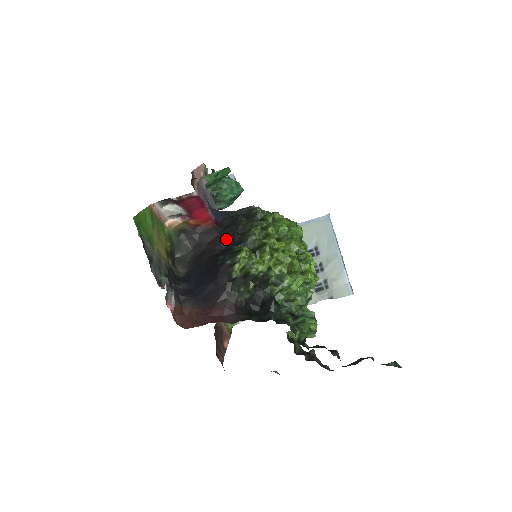
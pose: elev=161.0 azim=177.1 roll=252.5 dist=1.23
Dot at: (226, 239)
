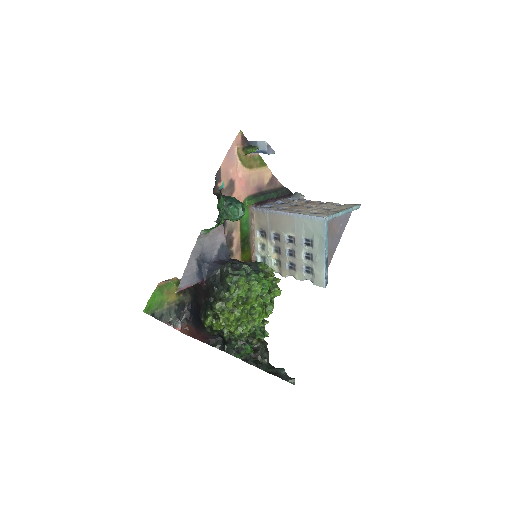
Dot at: (207, 297)
